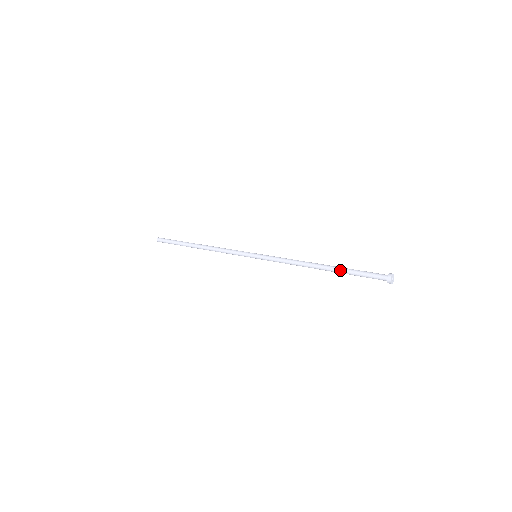
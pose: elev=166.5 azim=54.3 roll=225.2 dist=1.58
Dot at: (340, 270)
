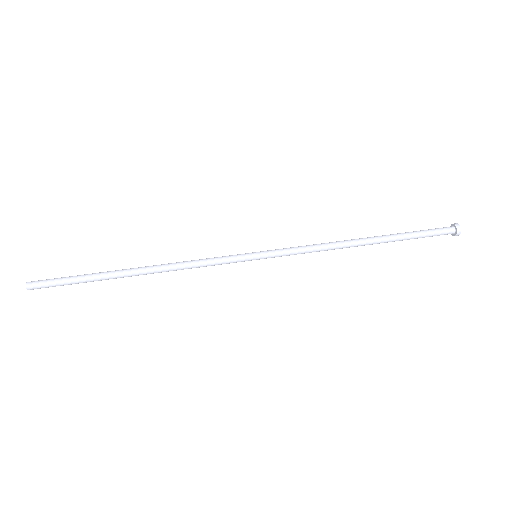
Dot at: (395, 238)
